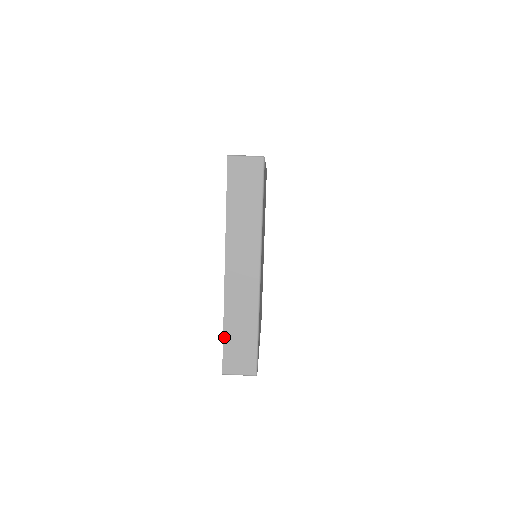
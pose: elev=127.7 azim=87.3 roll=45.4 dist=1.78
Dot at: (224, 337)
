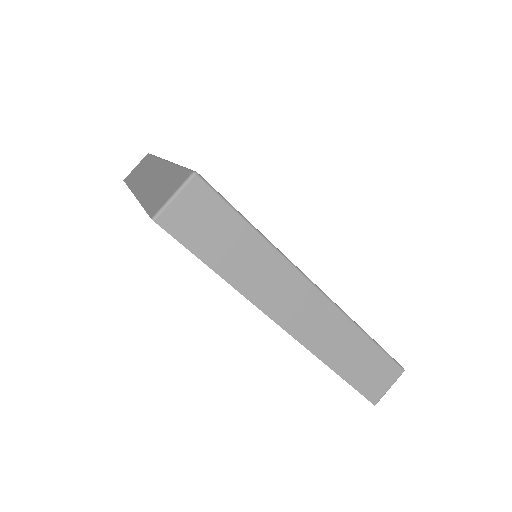
Dot at: (346, 380)
